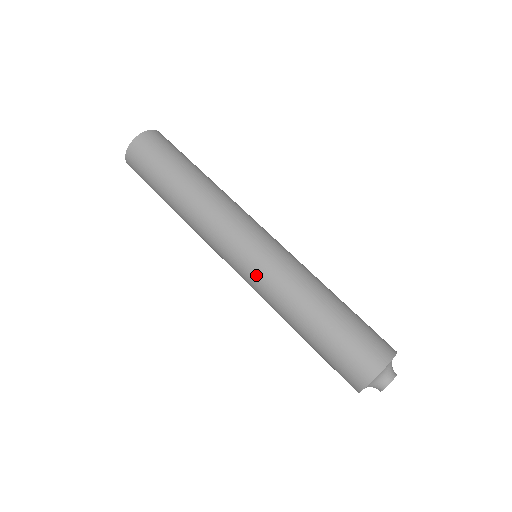
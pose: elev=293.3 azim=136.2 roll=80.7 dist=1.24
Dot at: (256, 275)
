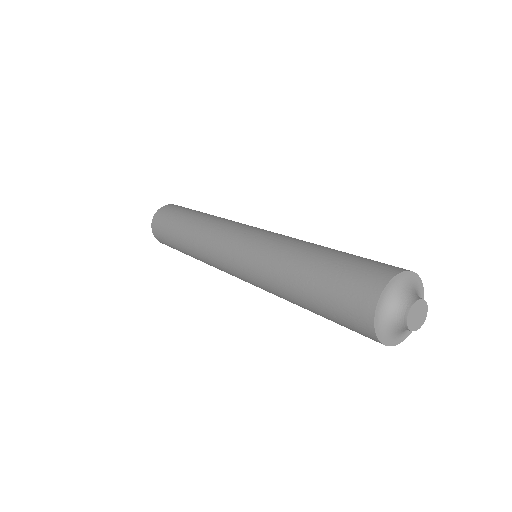
Dot at: (247, 255)
